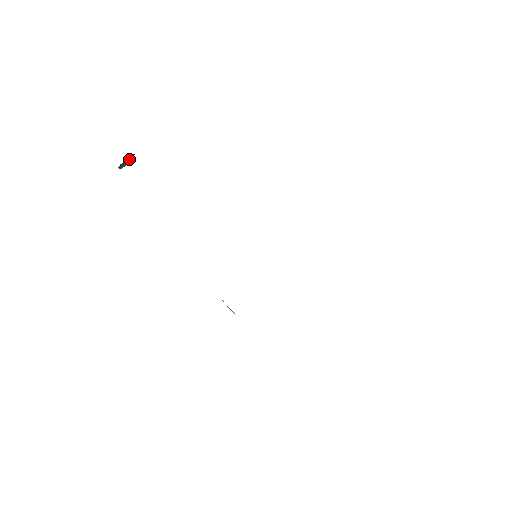
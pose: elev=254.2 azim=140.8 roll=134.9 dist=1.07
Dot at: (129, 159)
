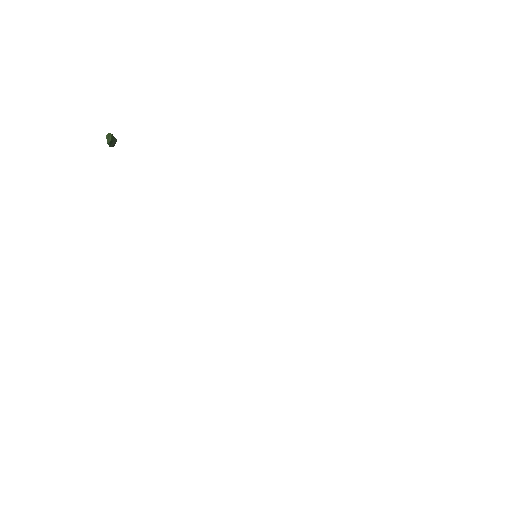
Dot at: (111, 143)
